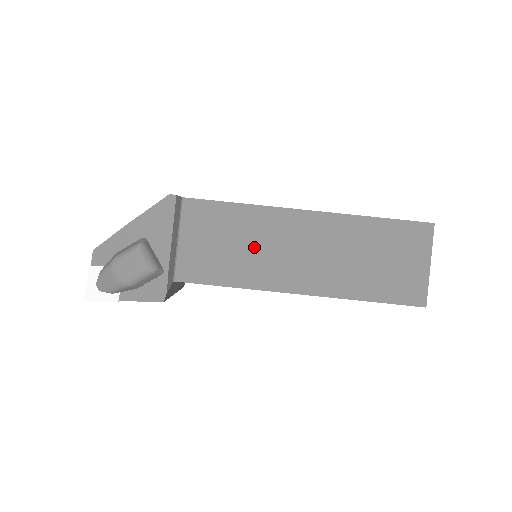
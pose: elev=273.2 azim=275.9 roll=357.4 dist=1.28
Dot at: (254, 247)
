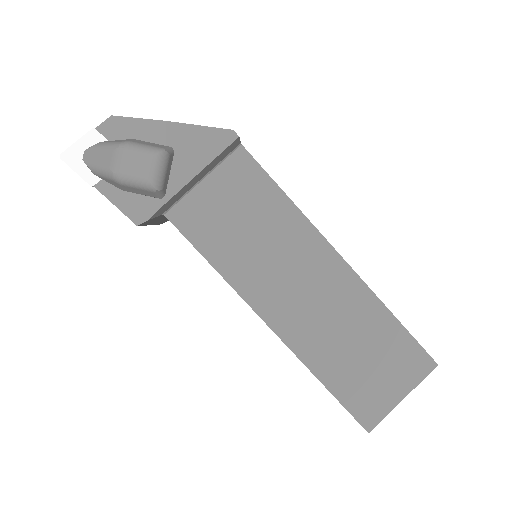
Dot at: (266, 248)
